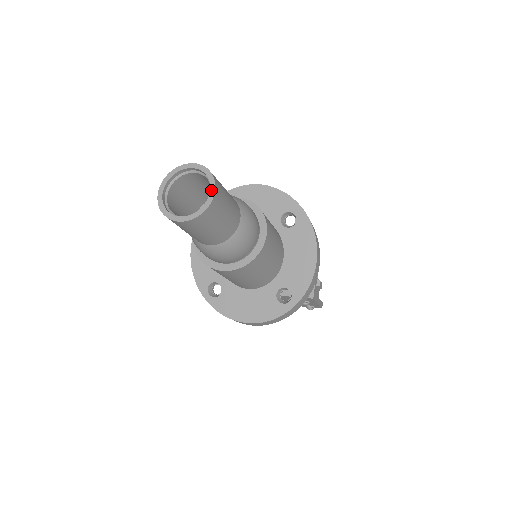
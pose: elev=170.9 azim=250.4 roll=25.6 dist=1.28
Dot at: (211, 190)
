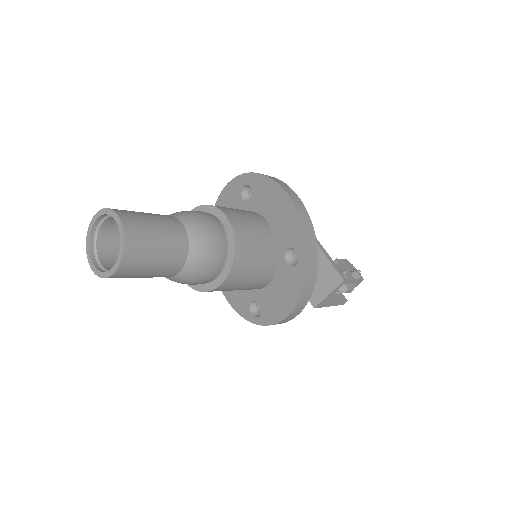
Dot at: (115, 265)
